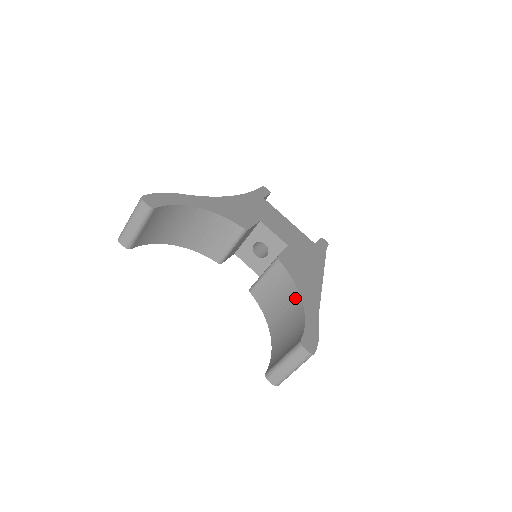
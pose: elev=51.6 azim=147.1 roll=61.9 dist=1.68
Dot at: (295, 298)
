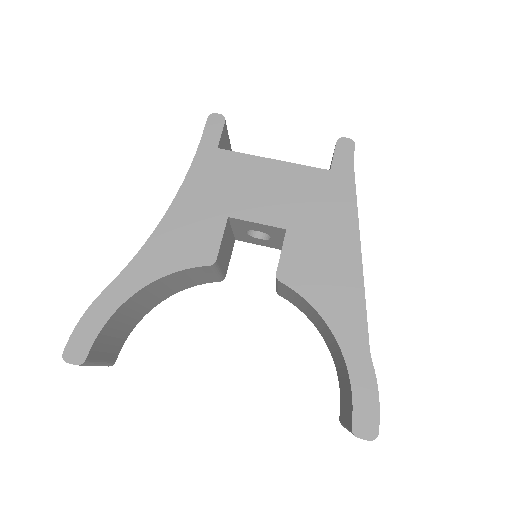
Dot at: (327, 330)
